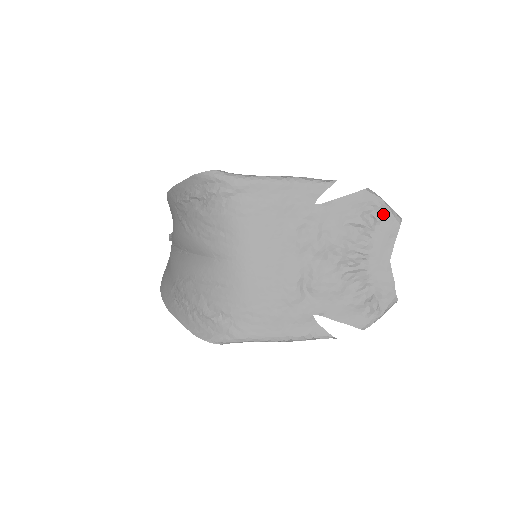
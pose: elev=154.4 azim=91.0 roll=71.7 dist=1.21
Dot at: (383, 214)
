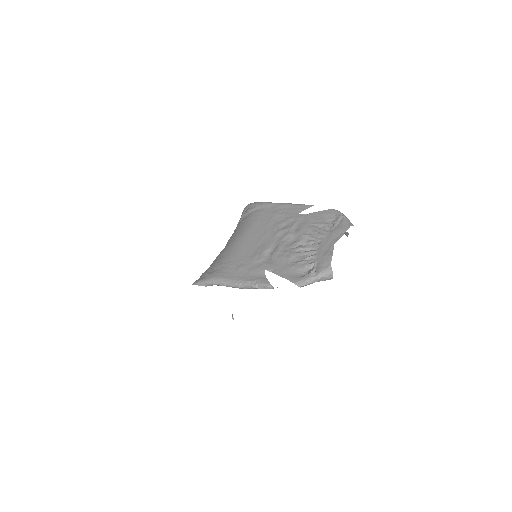
Dot at: (341, 221)
